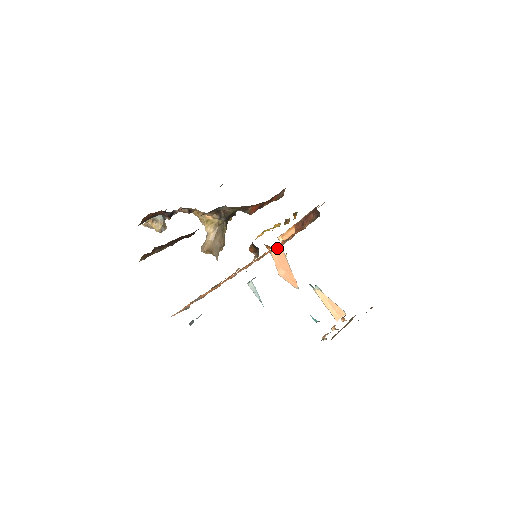
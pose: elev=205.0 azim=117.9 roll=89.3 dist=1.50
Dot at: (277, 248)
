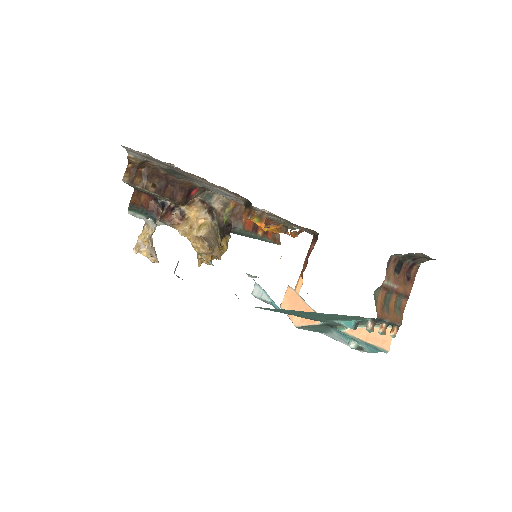
Dot at: (280, 258)
